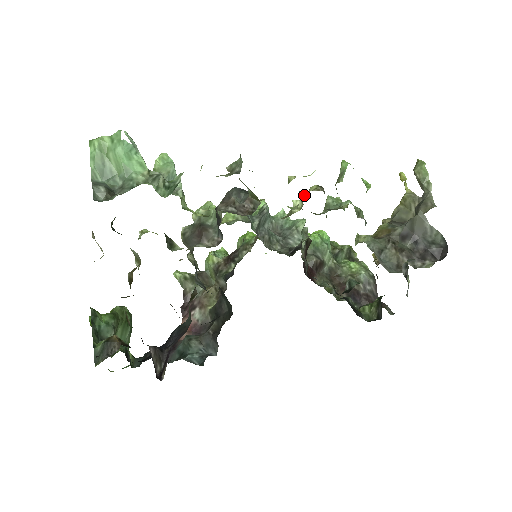
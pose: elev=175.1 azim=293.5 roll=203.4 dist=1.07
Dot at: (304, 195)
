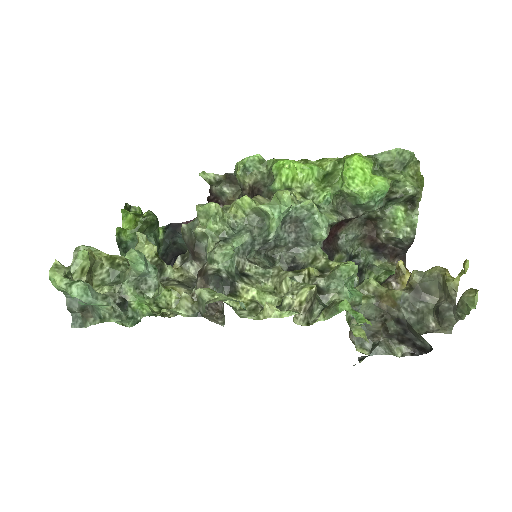
Dot at: (296, 286)
